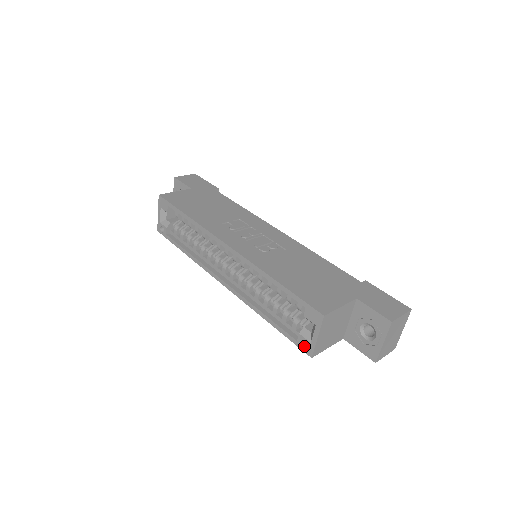
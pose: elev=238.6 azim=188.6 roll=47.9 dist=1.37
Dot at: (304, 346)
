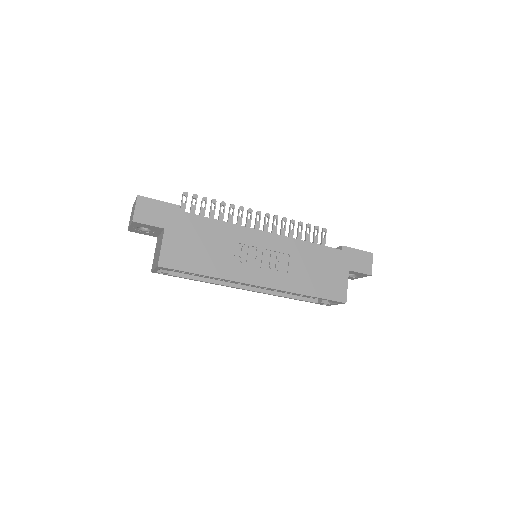
Dot at: occluded
